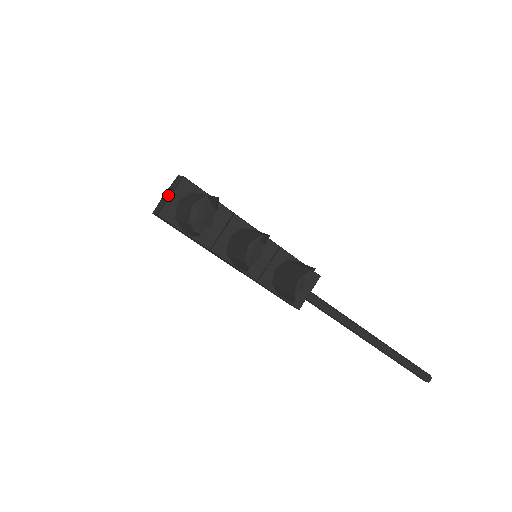
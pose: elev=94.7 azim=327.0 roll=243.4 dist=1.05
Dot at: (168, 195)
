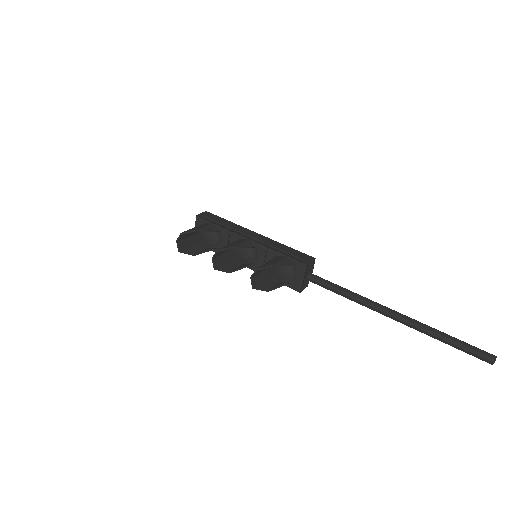
Dot at: occluded
